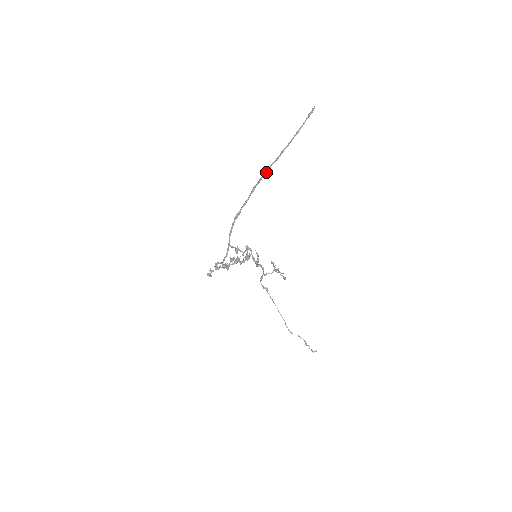
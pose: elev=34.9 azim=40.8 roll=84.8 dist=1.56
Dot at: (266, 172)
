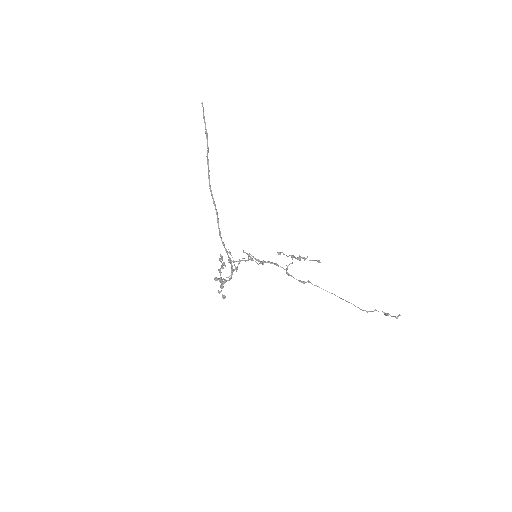
Dot at: (209, 182)
